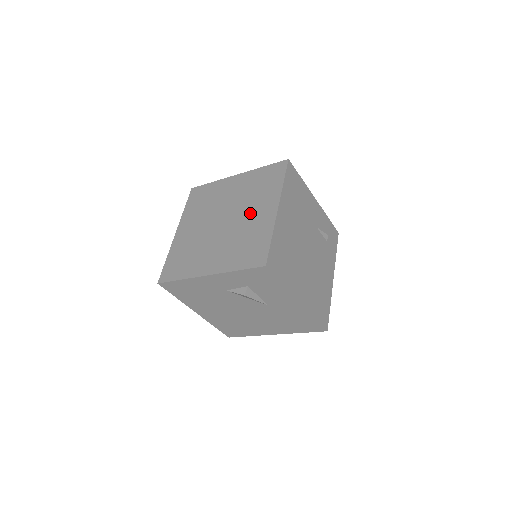
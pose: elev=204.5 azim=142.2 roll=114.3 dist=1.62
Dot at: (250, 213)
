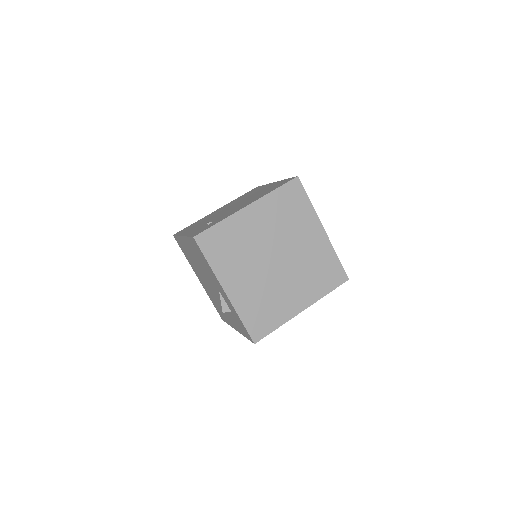
Dot at: (292, 285)
